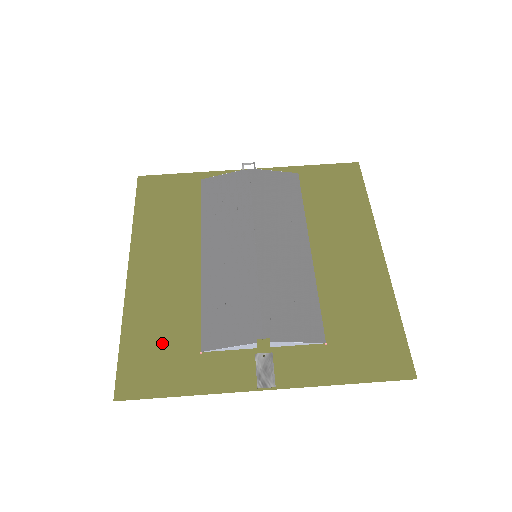
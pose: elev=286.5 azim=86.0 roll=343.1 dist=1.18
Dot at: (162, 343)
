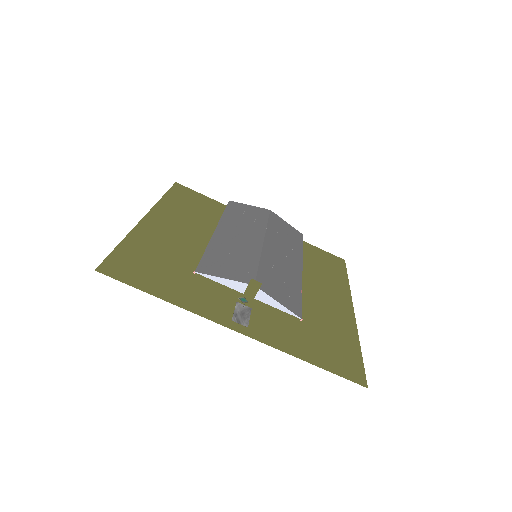
Dot at: (155, 263)
